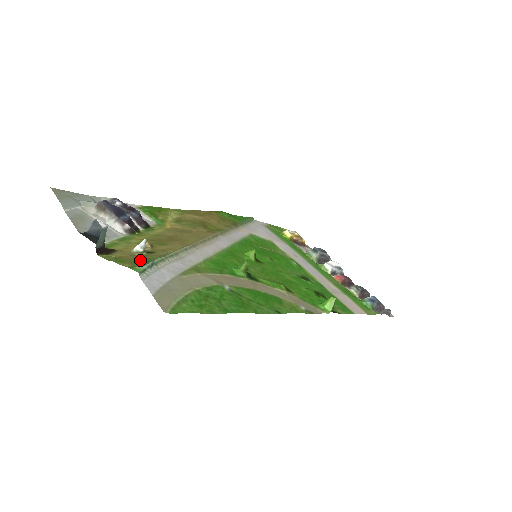
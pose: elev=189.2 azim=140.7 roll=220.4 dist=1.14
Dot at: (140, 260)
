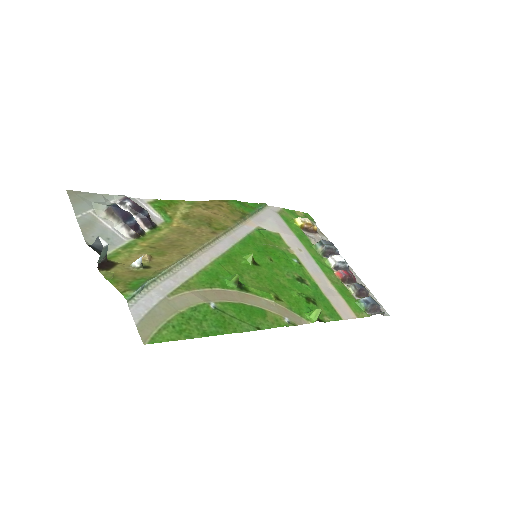
Dot at: (134, 280)
